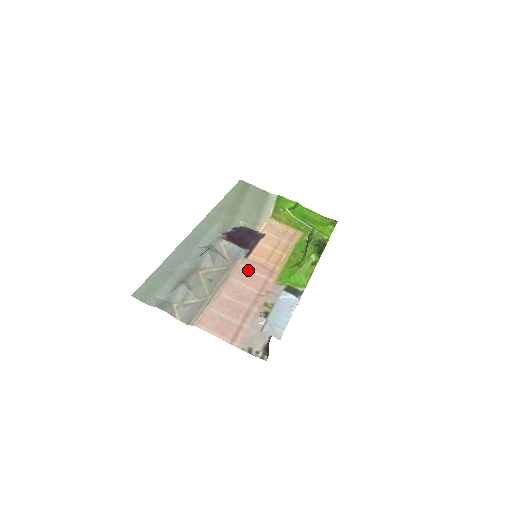
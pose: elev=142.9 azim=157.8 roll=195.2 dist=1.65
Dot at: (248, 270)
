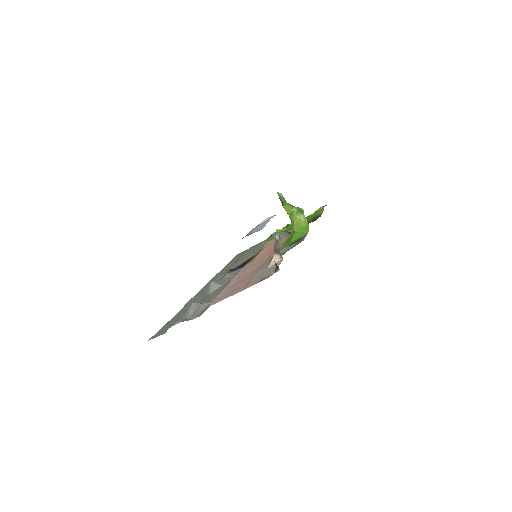
Dot at: (251, 264)
